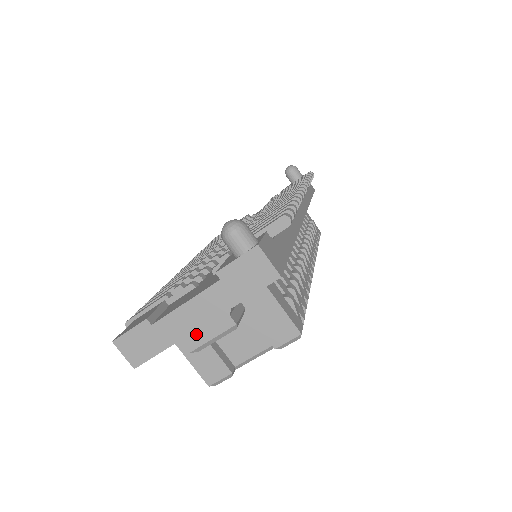
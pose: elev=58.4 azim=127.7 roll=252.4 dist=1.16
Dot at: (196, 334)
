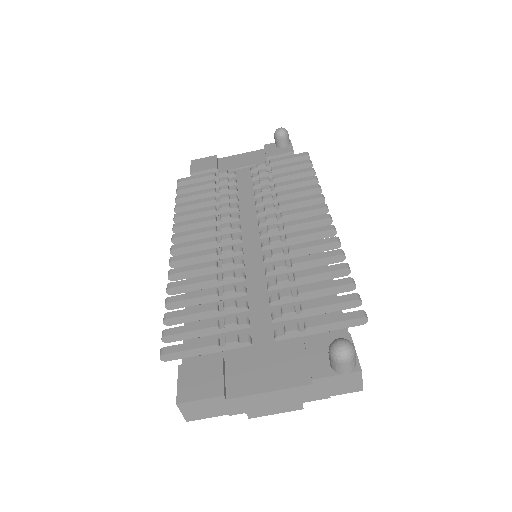
Dot at: (264, 410)
